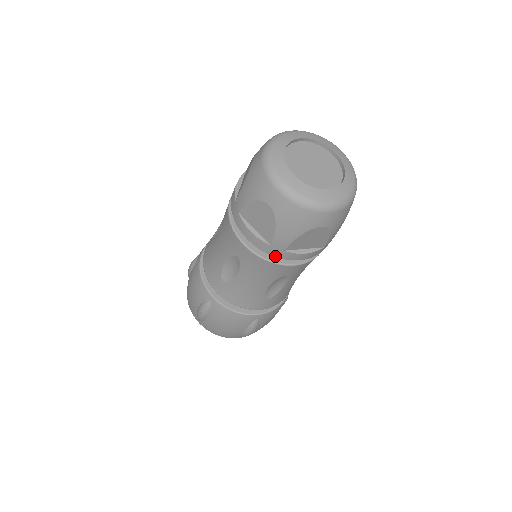
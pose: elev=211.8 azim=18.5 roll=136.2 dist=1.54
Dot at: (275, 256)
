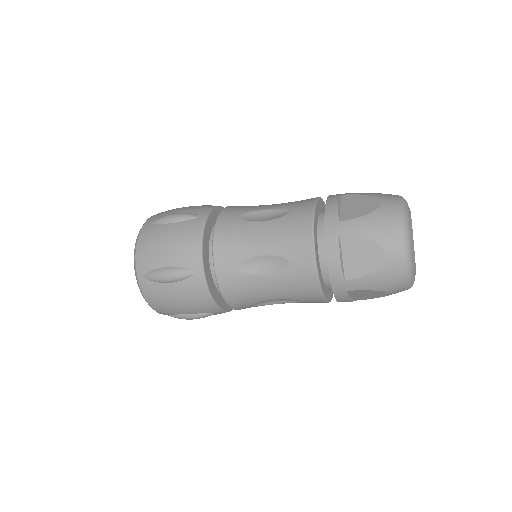
Dot at: (333, 289)
